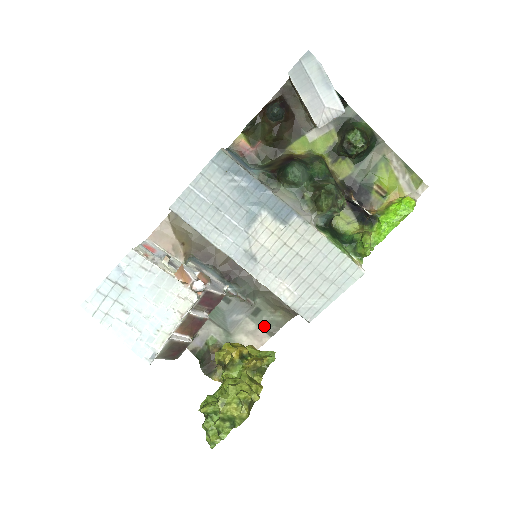
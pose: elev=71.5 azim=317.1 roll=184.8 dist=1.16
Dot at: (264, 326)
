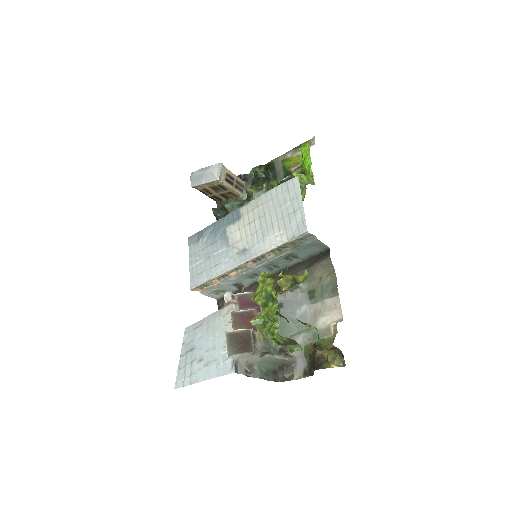
Dot at: (326, 295)
